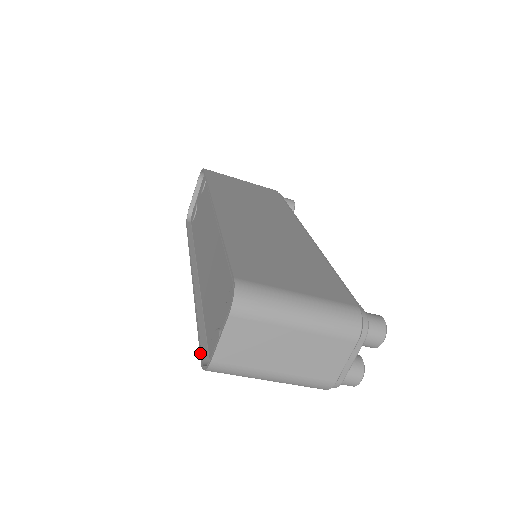
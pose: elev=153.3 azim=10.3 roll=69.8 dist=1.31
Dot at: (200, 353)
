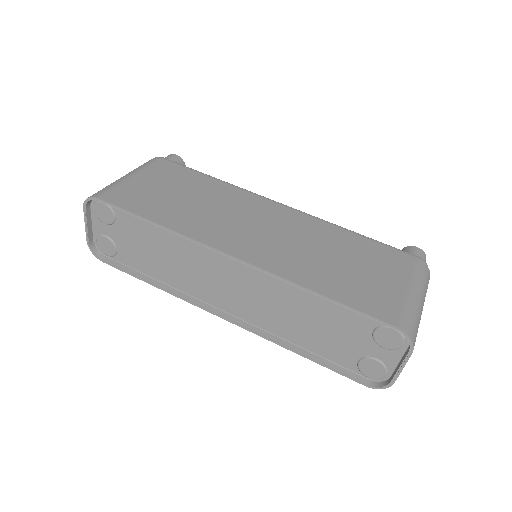
Dot at: (353, 380)
